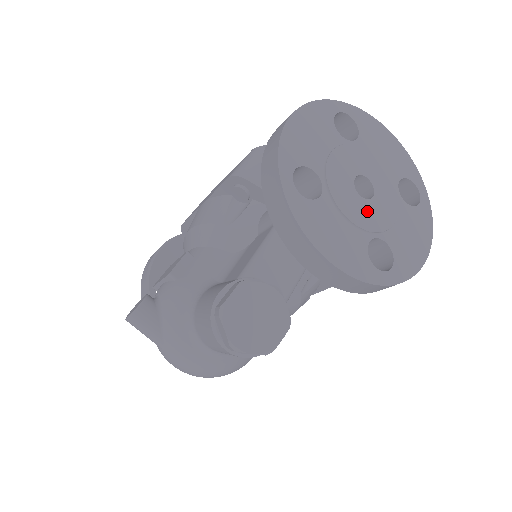
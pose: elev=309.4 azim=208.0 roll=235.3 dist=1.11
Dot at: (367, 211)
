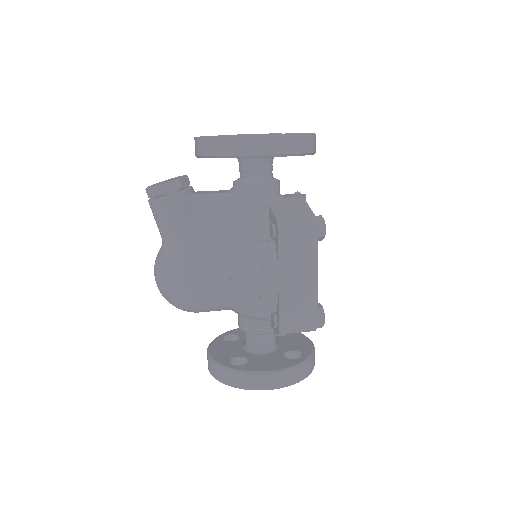
Dot at: occluded
